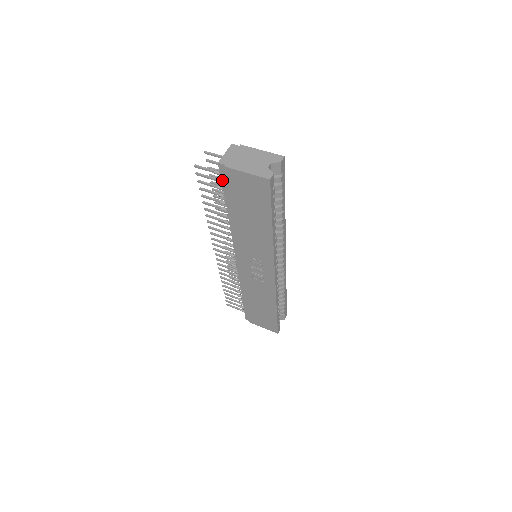
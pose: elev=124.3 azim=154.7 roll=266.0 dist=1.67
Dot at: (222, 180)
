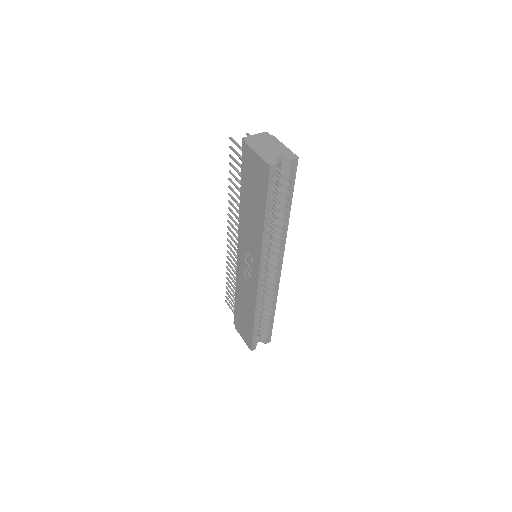
Dot at: (242, 157)
